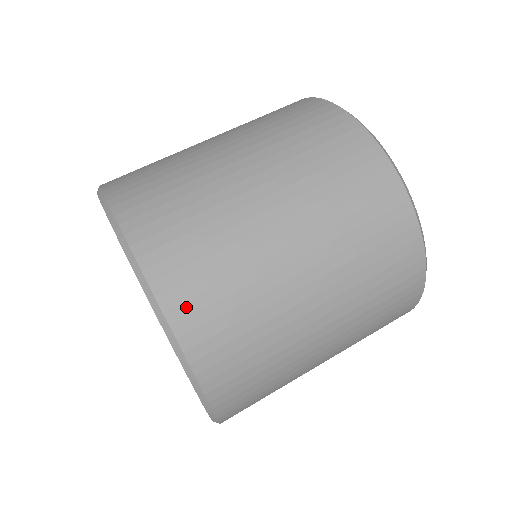
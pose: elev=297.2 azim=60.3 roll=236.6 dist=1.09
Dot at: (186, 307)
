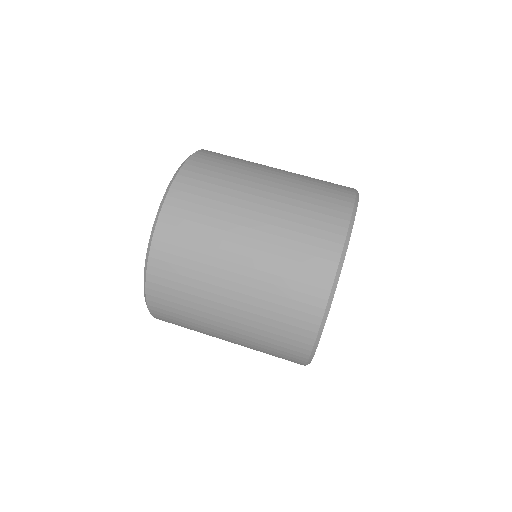
Dot at: (159, 310)
